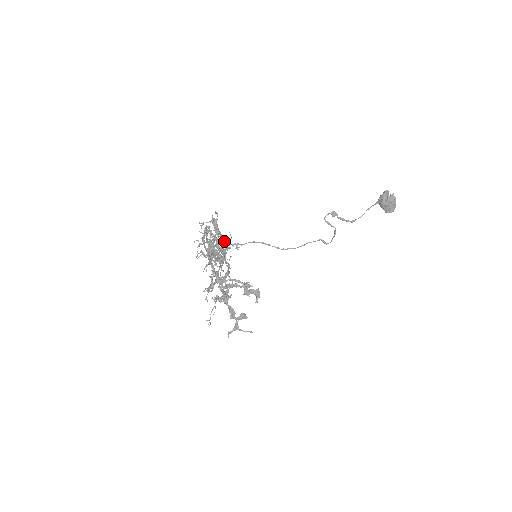
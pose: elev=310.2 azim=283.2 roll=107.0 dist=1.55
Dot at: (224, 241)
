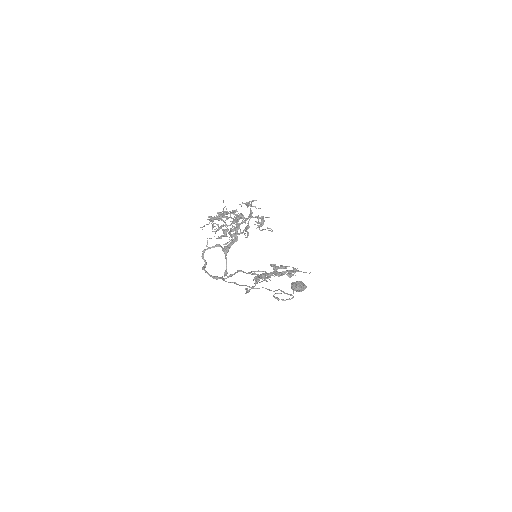
Dot at: occluded
